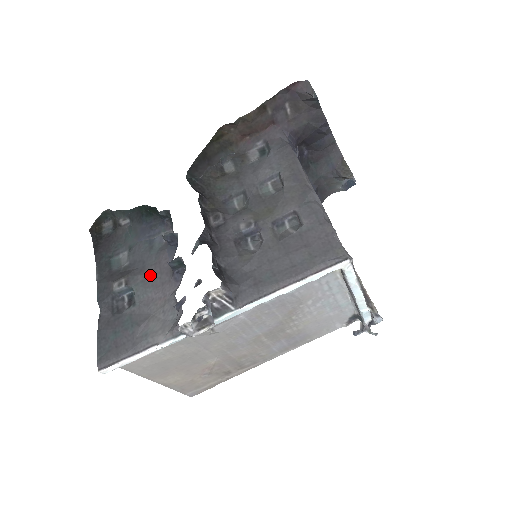
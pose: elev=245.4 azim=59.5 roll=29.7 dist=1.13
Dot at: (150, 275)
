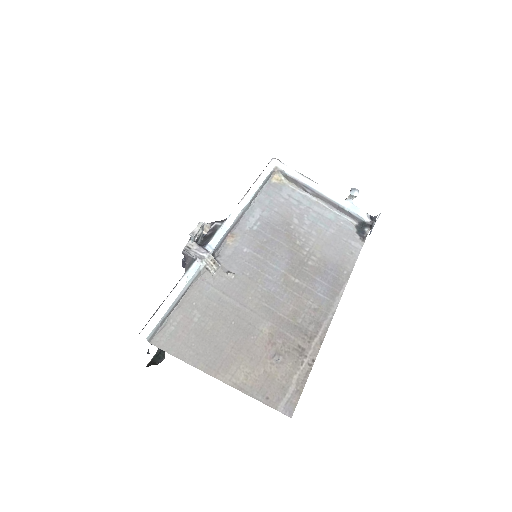
Dot at: occluded
